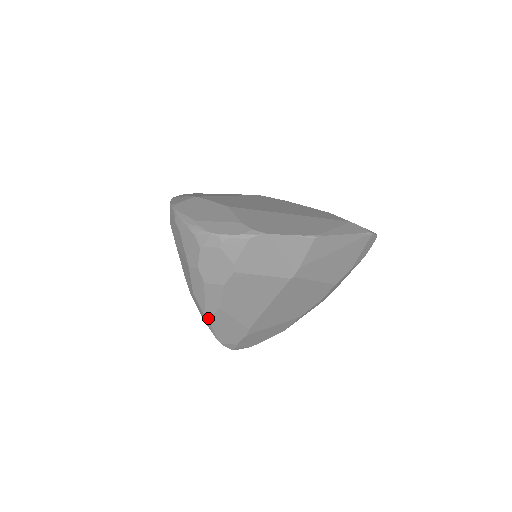
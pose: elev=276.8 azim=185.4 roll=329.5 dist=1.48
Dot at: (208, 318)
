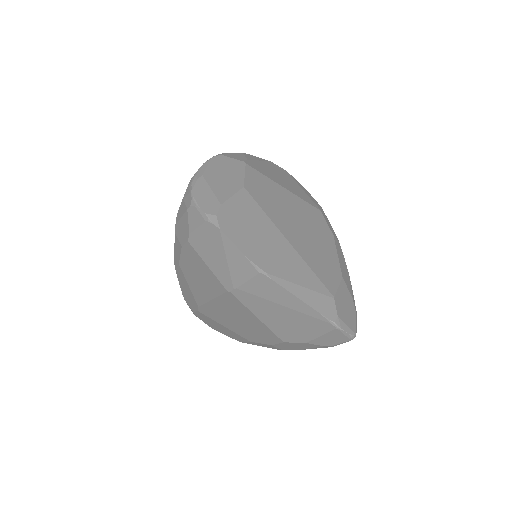
Dot at: (175, 267)
